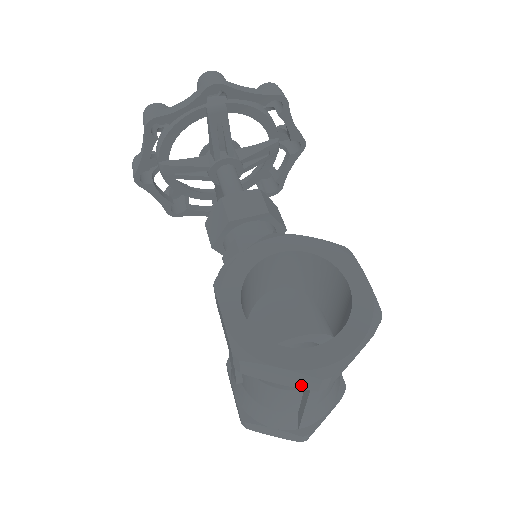
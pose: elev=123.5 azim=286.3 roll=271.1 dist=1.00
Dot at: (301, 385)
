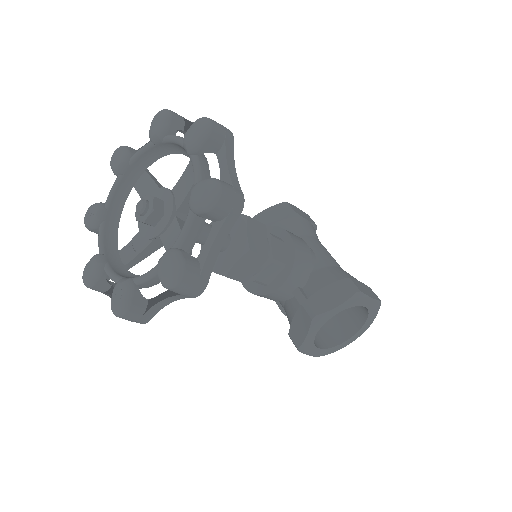
Dot at: occluded
